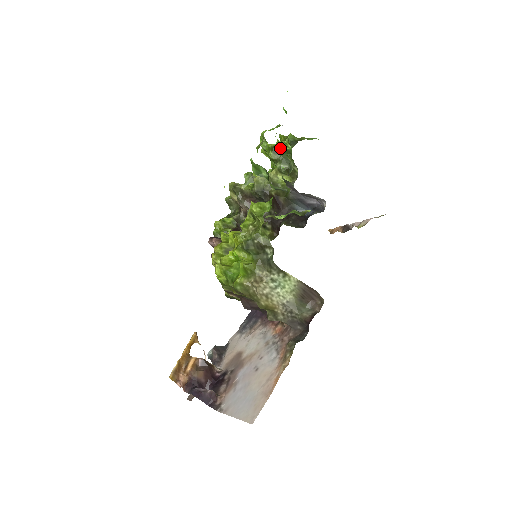
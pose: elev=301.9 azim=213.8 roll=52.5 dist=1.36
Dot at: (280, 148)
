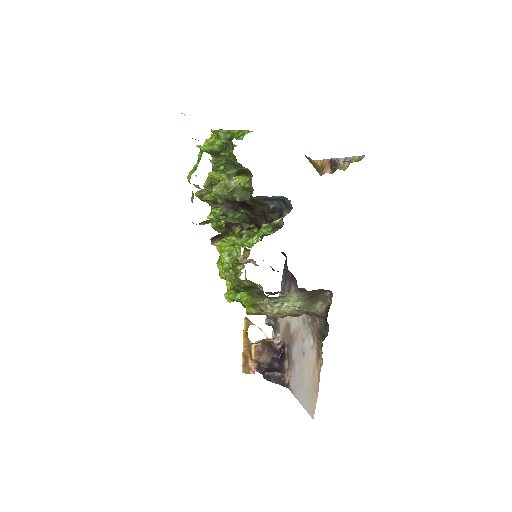
Dot at: (217, 163)
